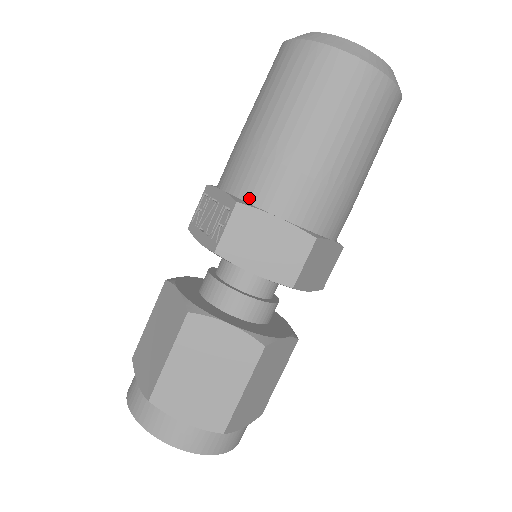
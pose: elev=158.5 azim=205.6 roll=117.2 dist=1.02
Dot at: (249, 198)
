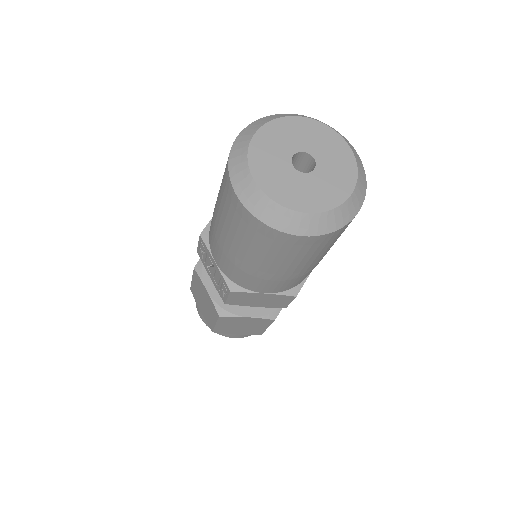
Dot at: (239, 284)
